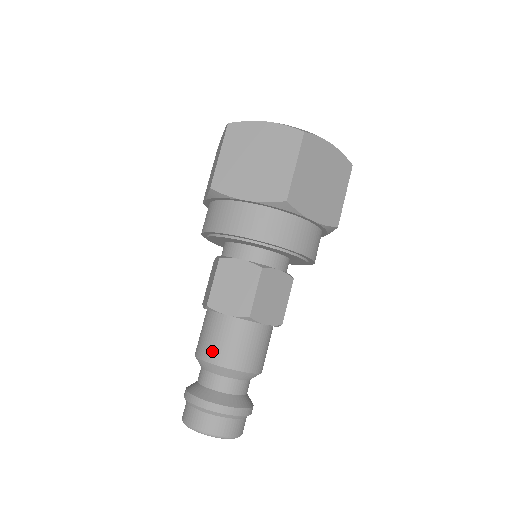
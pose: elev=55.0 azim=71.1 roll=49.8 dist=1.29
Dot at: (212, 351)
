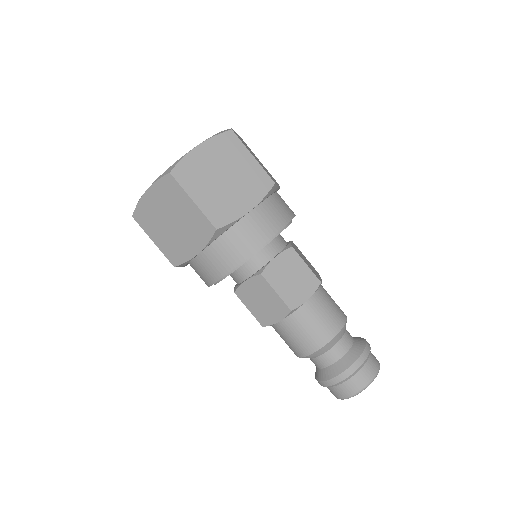
Dot at: (298, 349)
